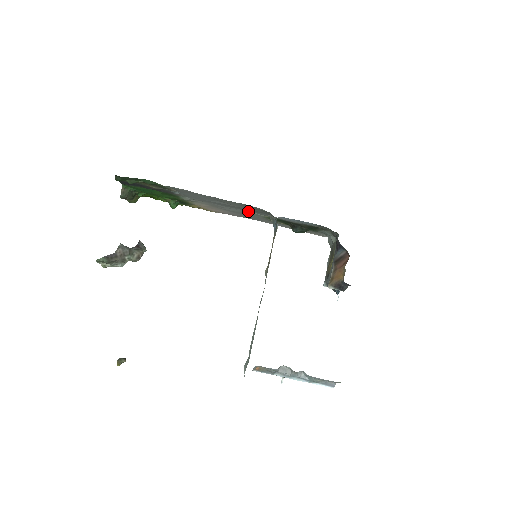
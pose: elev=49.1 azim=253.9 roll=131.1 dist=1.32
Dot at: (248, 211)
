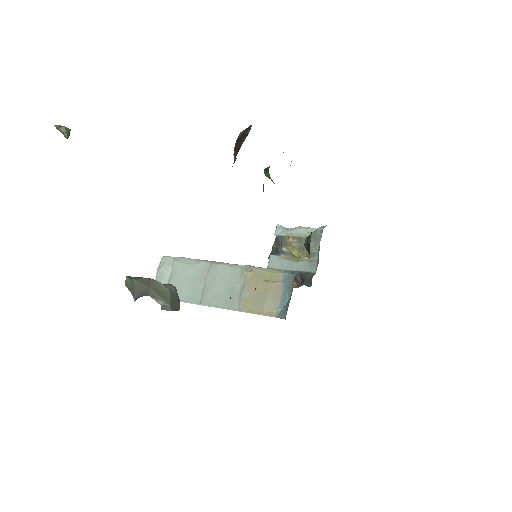
Dot at: occluded
